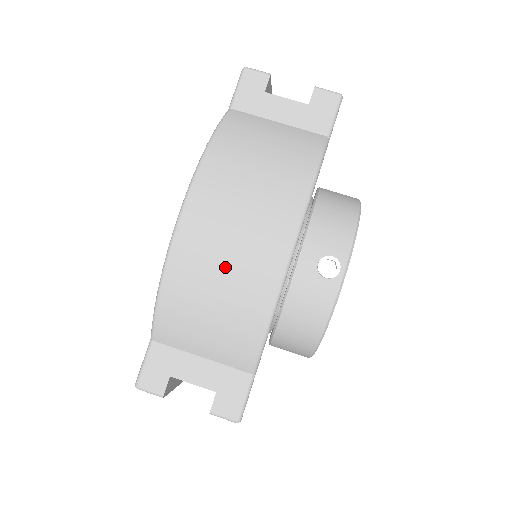
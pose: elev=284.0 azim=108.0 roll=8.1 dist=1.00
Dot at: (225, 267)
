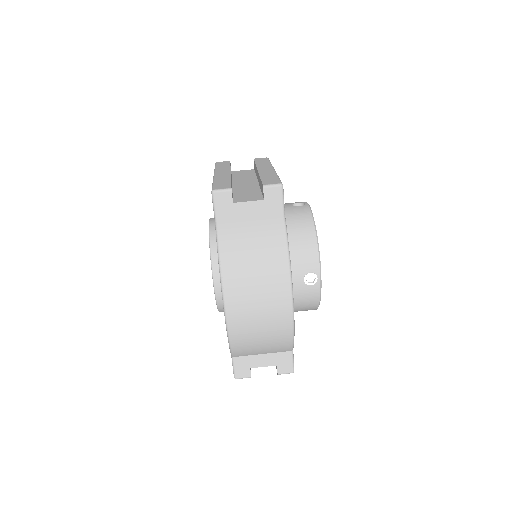
Dot at: (261, 324)
